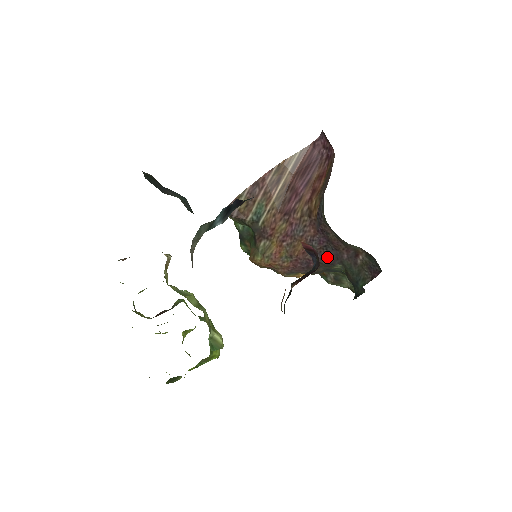
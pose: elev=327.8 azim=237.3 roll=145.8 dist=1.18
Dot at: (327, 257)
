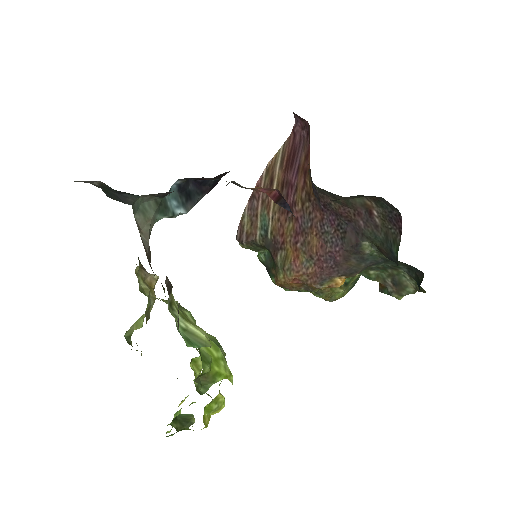
Dot at: (347, 238)
